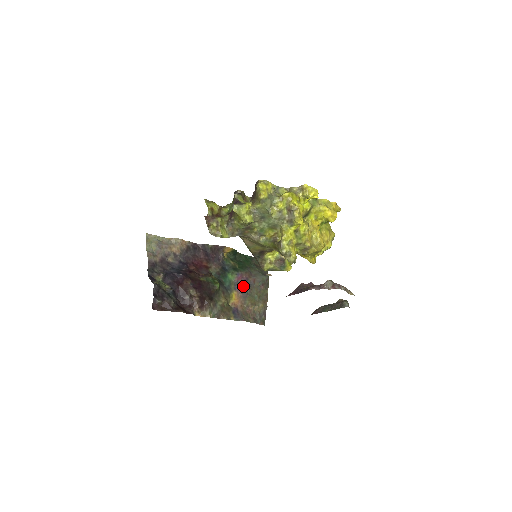
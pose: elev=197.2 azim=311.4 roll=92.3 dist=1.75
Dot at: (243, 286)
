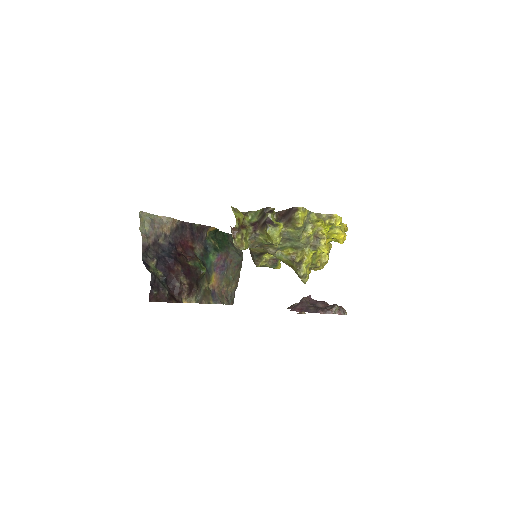
Dot at: (221, 267)
